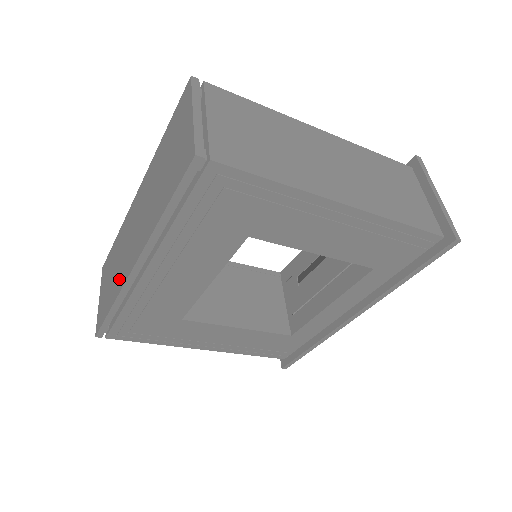
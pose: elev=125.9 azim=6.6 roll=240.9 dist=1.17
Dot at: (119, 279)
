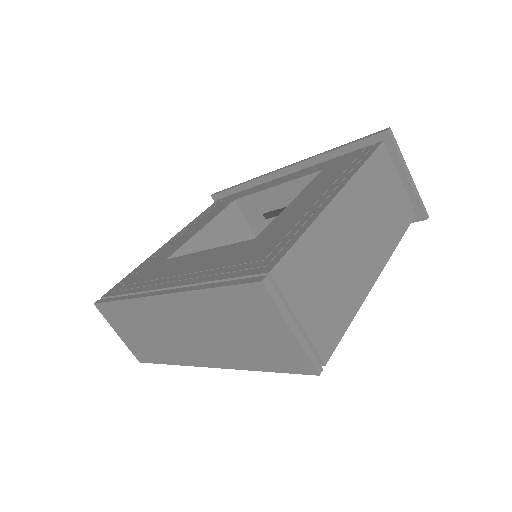
Dot at: (173, 354)
